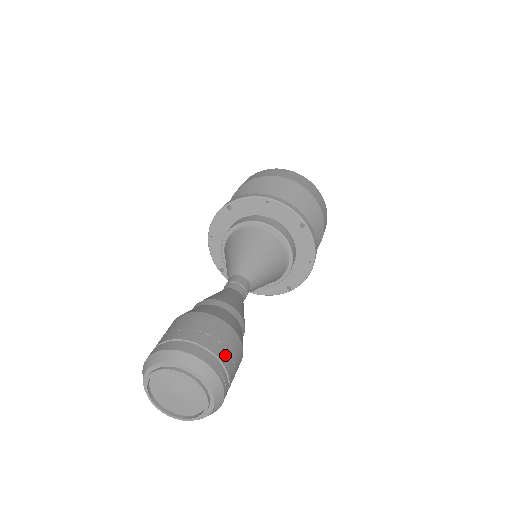
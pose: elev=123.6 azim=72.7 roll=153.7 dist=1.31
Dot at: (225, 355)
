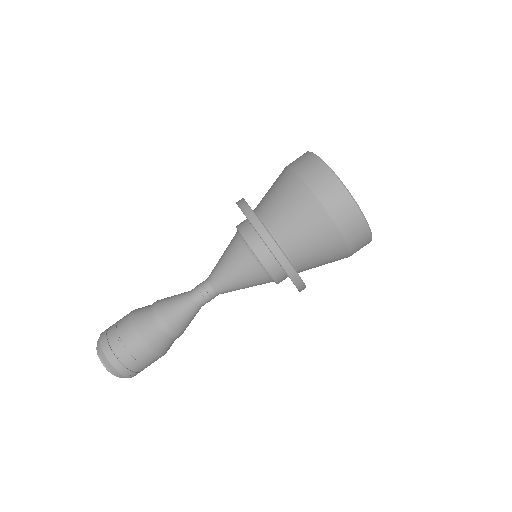
Dot at: (139, 367)
